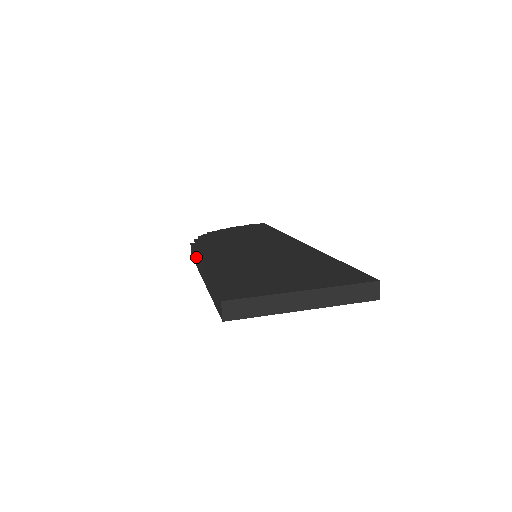
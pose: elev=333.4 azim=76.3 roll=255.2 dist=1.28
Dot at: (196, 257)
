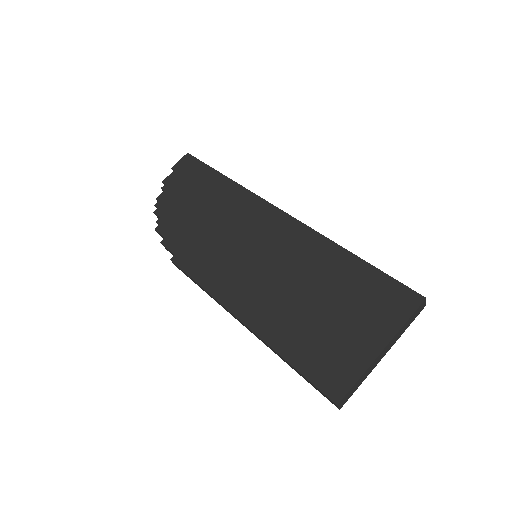
Dot at: occluded
